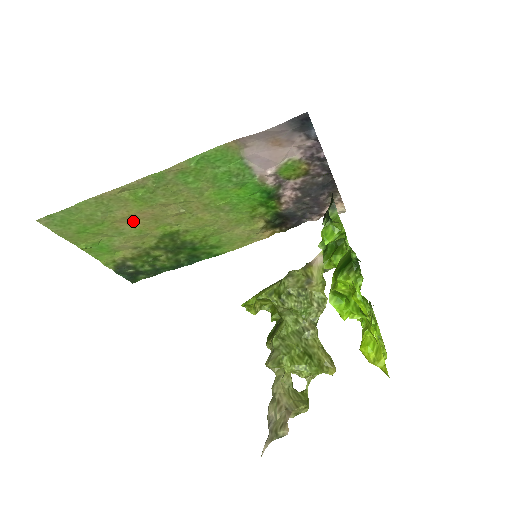
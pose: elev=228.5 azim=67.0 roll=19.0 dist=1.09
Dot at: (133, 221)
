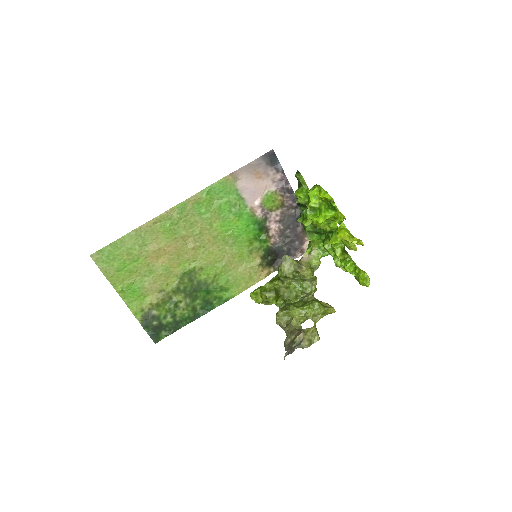
Dot at: (161, 257)
